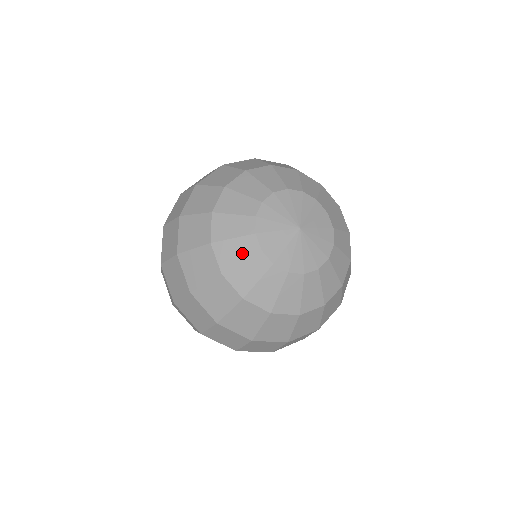
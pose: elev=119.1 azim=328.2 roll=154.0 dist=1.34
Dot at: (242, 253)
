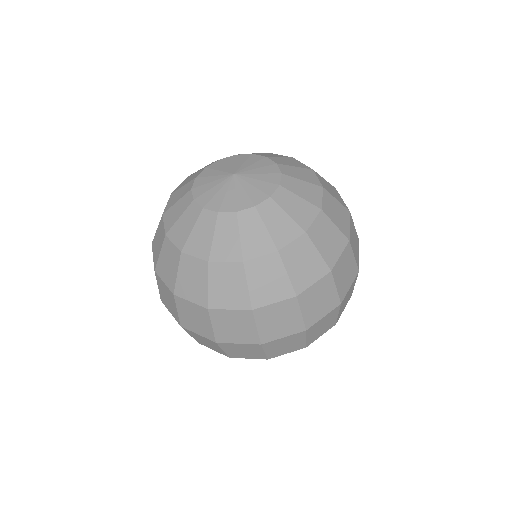
Dot at: (207, 231)
